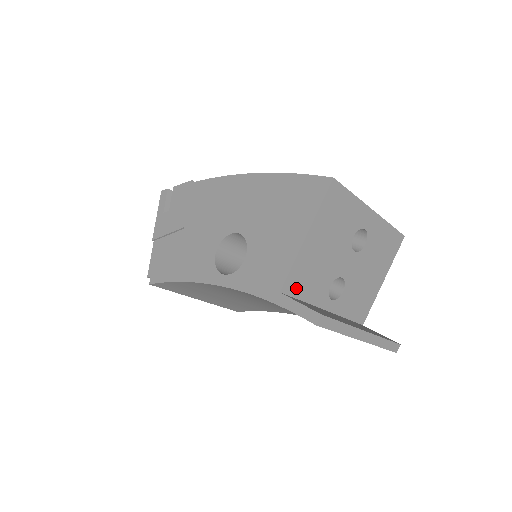
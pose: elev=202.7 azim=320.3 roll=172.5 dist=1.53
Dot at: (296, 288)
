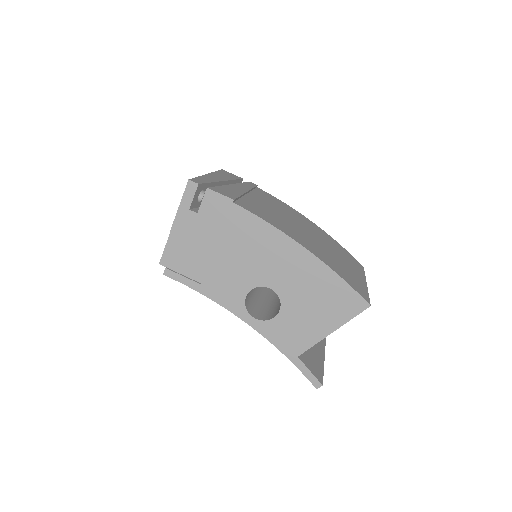
Dot at: occluded
